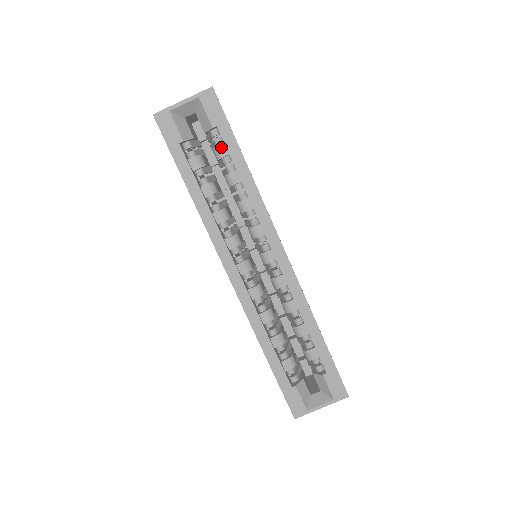
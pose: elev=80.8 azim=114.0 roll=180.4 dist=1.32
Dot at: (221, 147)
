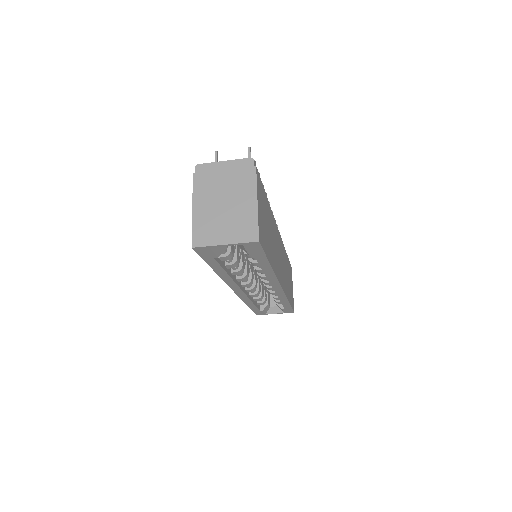
Dot at: (252, 255)
